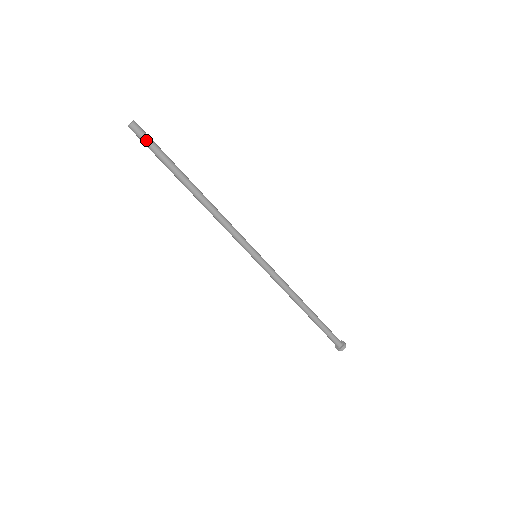
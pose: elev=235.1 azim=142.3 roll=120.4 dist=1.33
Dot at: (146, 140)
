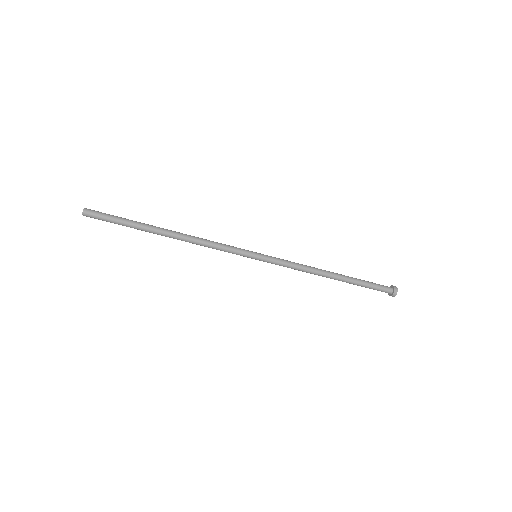
Dot at: (102, 216)
